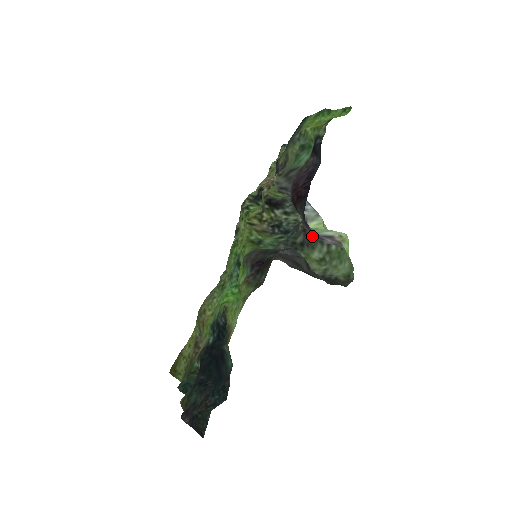
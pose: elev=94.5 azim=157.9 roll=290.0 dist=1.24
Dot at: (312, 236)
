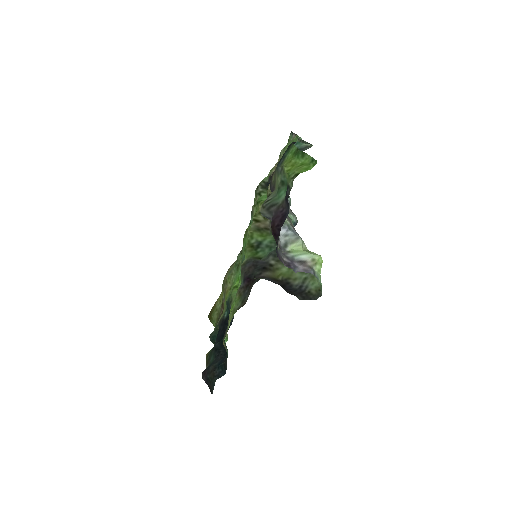
Dot at: occluded
